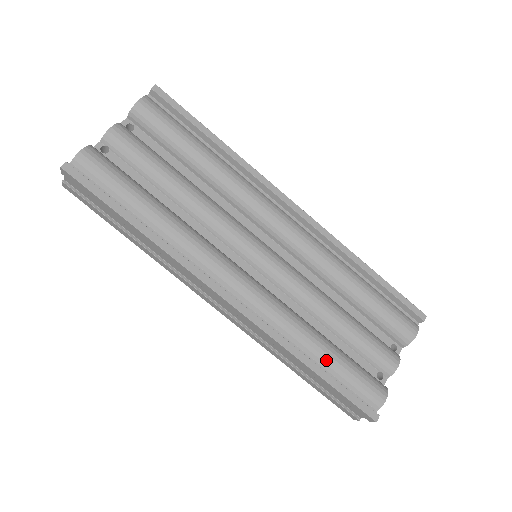
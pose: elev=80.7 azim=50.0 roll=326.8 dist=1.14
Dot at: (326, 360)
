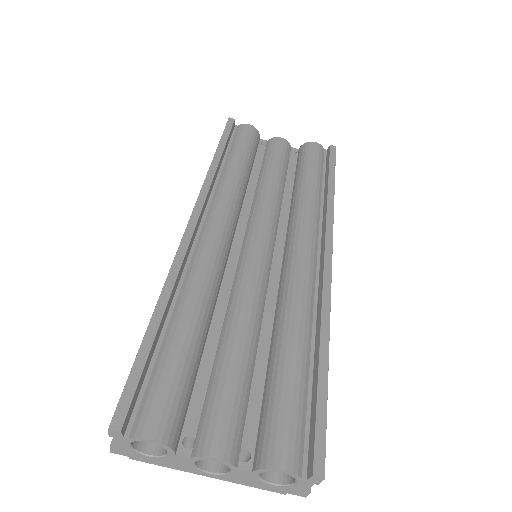
Dot at: (173, 334)
